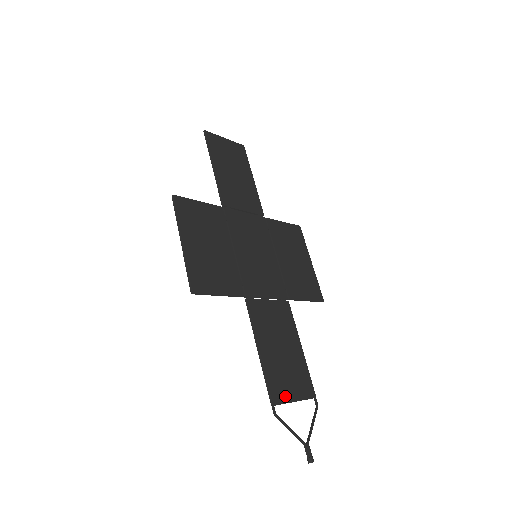
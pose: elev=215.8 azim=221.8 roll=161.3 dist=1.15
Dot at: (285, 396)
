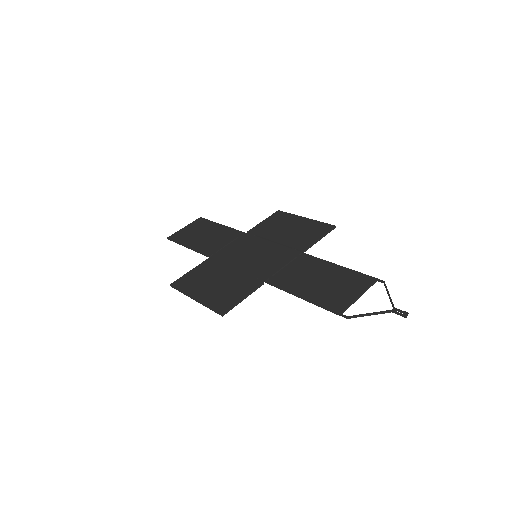
Dot at: (346, 301)
